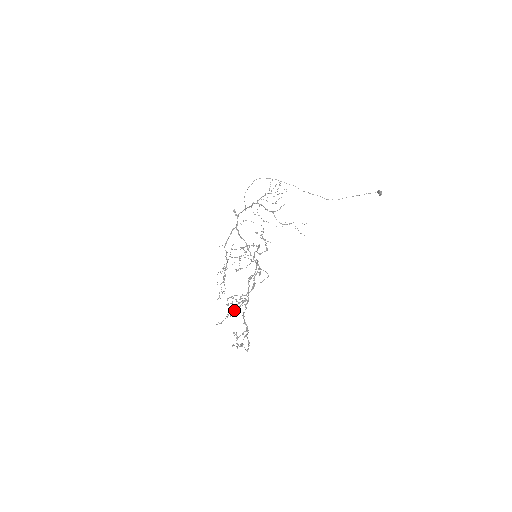
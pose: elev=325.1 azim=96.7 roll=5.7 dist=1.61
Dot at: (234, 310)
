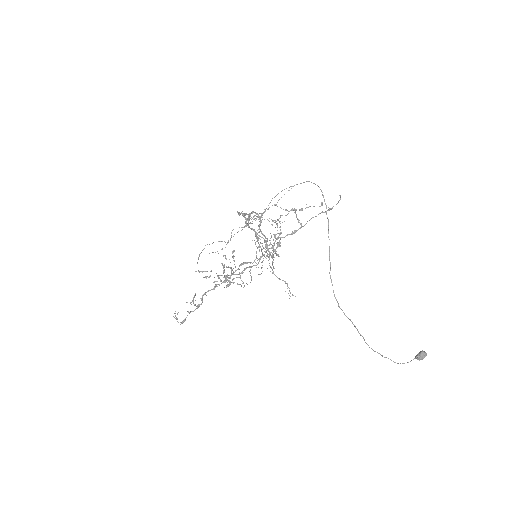
Dot at: (216, 273)
